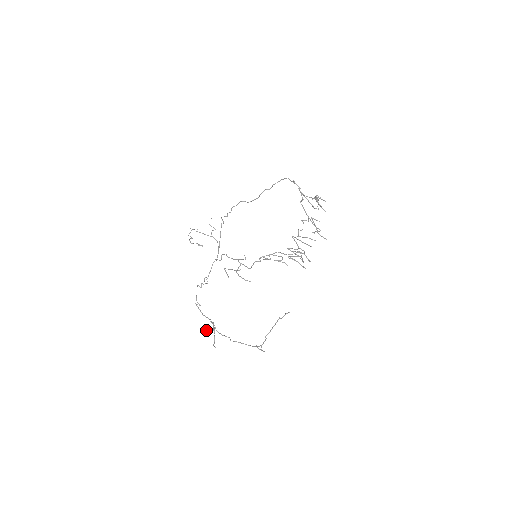
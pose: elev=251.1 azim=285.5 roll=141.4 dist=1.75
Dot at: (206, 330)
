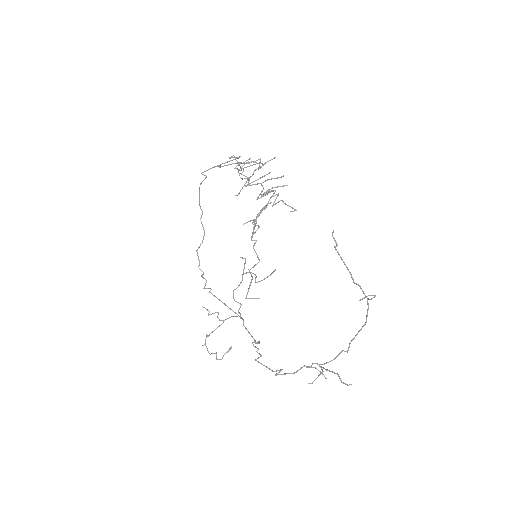
Dot at: occluded
